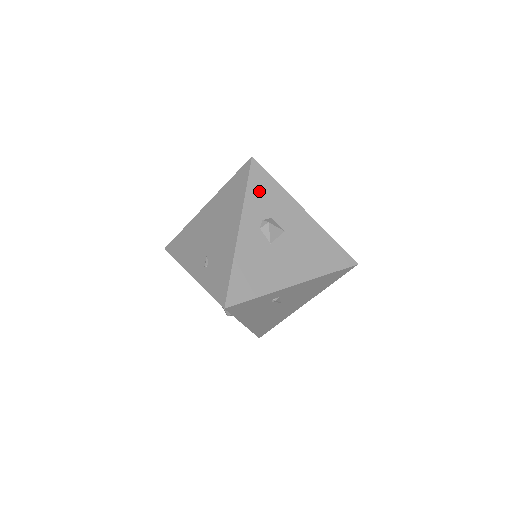
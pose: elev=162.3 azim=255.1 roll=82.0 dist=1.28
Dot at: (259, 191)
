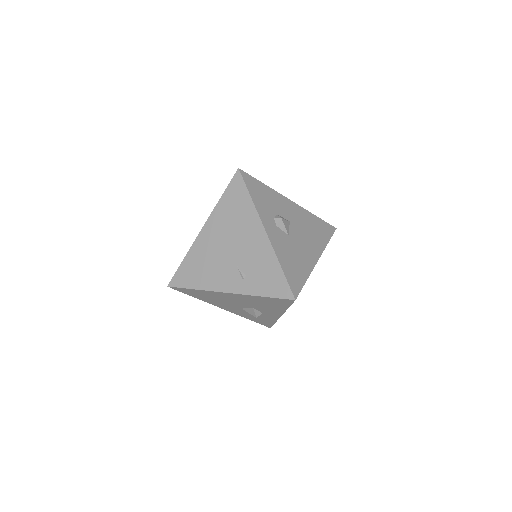
Dot at: (259, 195)
